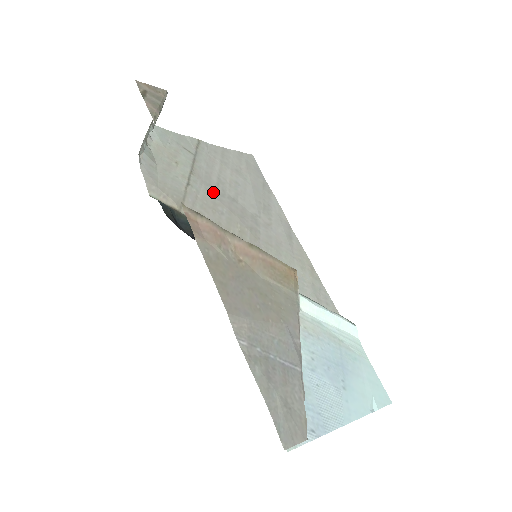
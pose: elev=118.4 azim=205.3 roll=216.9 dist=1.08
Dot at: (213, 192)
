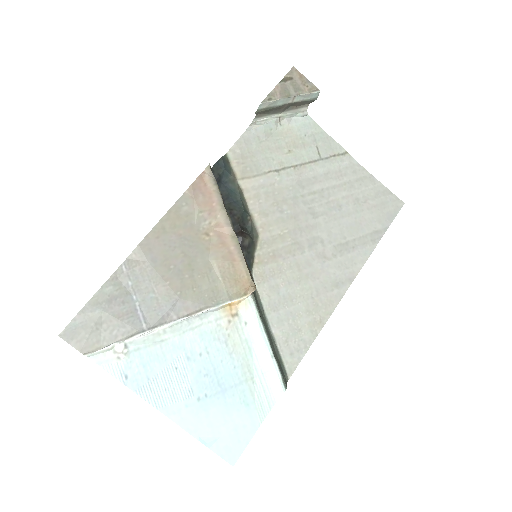
Dot at: (297, 193)
